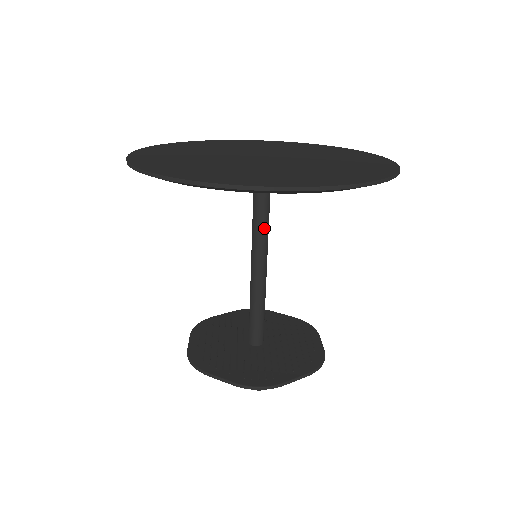
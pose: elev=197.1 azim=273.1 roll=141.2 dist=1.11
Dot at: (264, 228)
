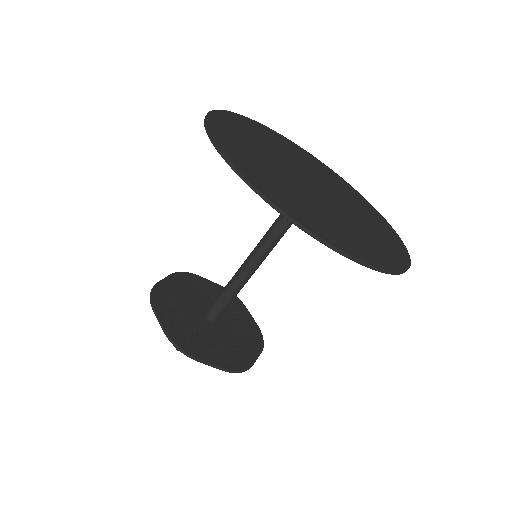
Dot at: occluded
